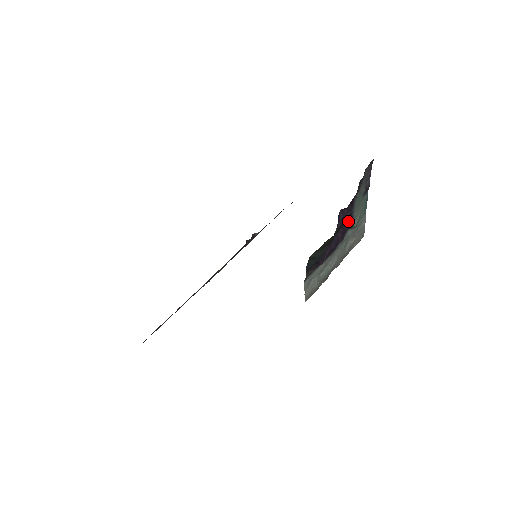
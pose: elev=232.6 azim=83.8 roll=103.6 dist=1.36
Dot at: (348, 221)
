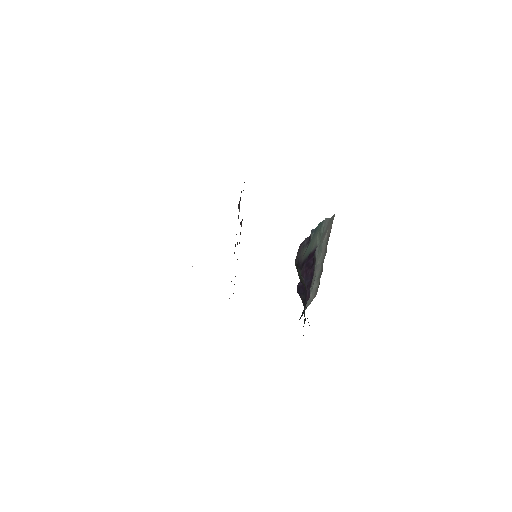
Dot at: (310, 258)
